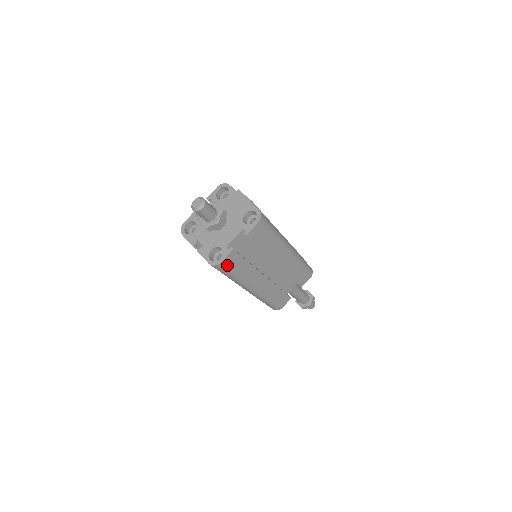
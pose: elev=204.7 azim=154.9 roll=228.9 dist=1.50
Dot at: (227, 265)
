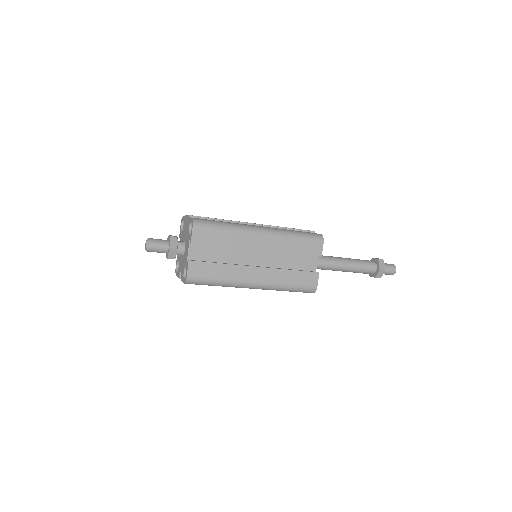
Dot at: (197, 276)
